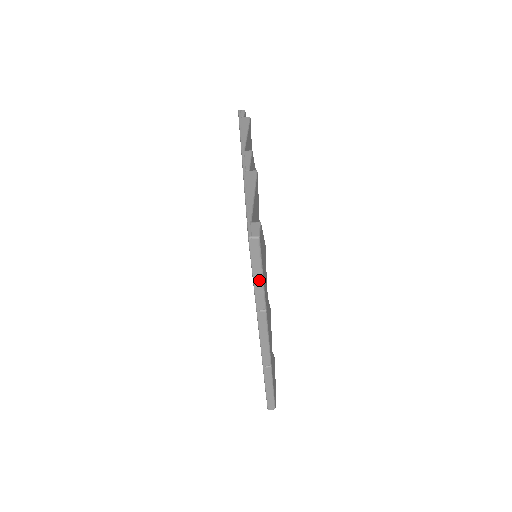
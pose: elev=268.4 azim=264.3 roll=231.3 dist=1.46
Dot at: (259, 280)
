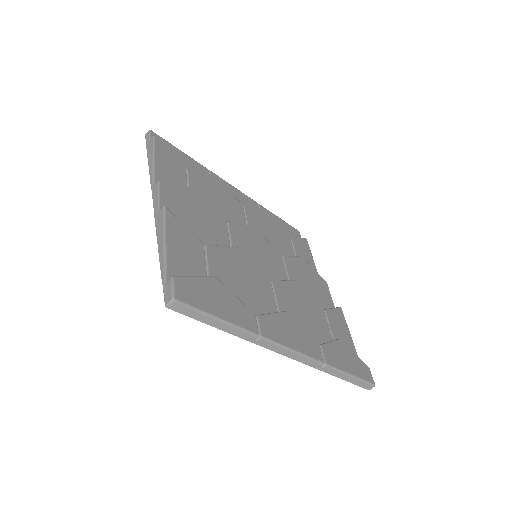
Dot at: (221, 324)
